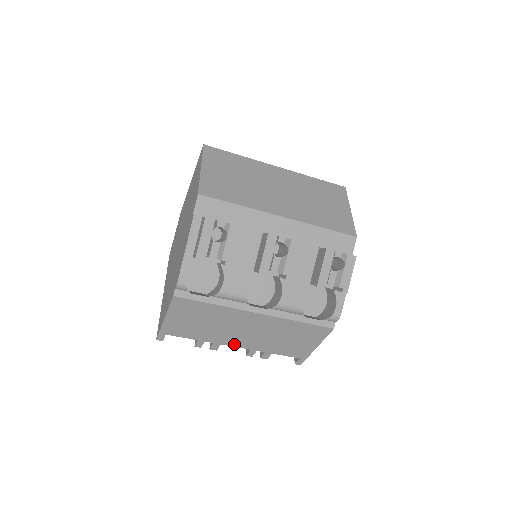
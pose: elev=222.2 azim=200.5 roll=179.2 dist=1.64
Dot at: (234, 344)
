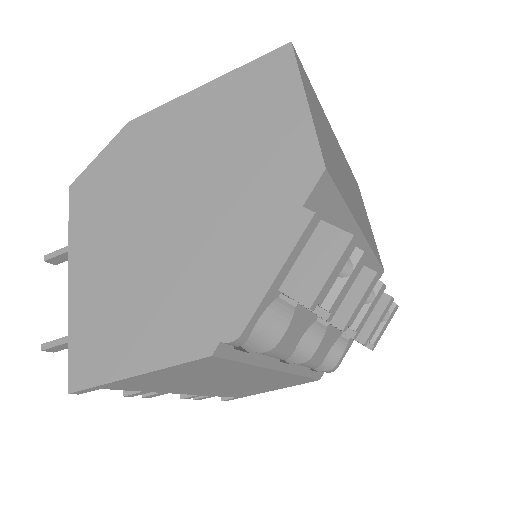
Dot at: (188, 392)
